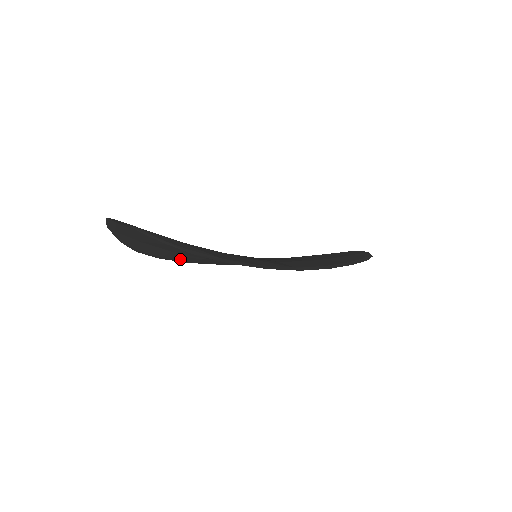
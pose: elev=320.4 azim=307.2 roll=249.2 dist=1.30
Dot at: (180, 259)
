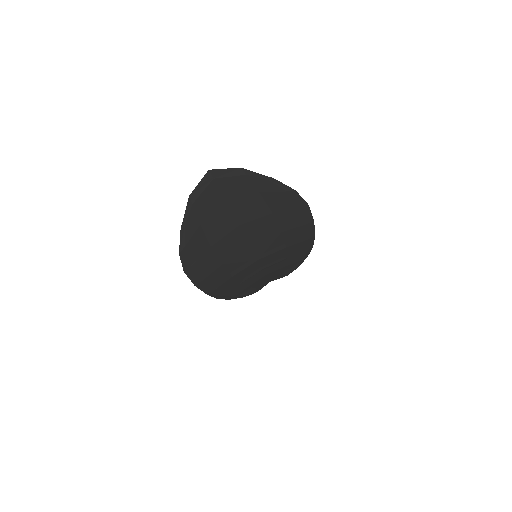
Dot at: (201, 270)
